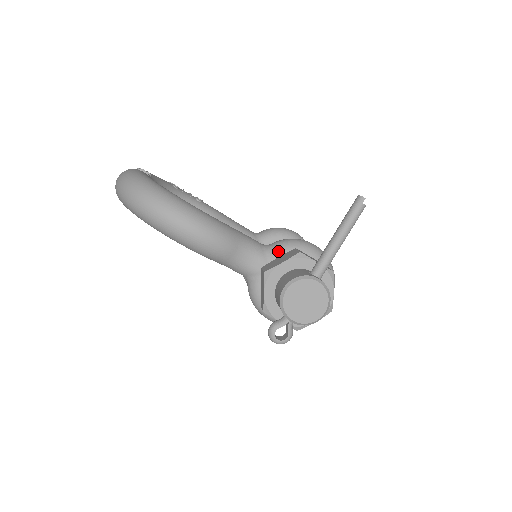
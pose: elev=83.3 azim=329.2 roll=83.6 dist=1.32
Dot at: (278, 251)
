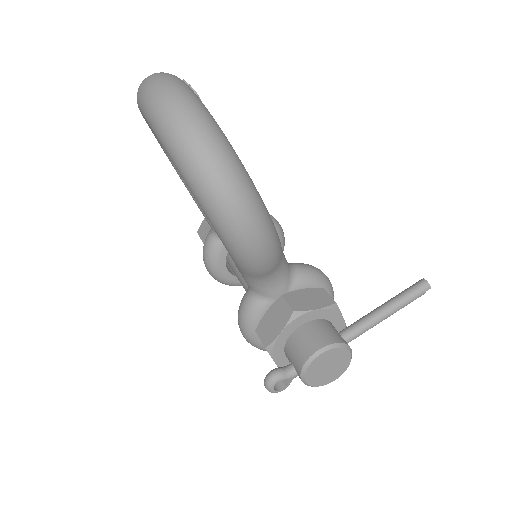
Dot at: (304, 282)
